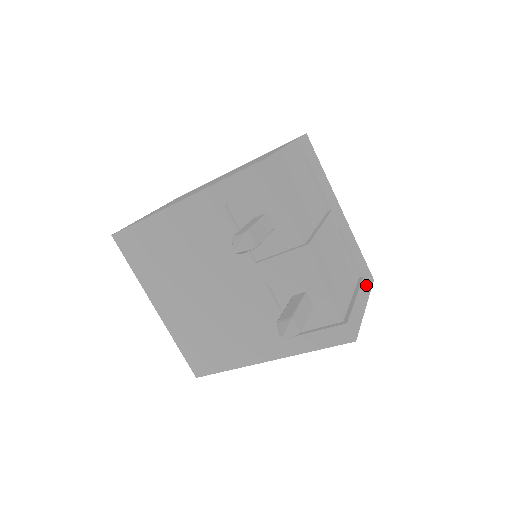
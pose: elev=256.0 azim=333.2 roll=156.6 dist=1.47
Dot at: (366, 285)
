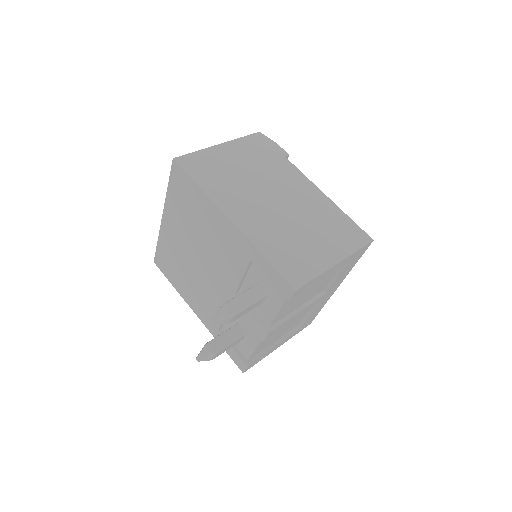
Dot at: (297, 332)
